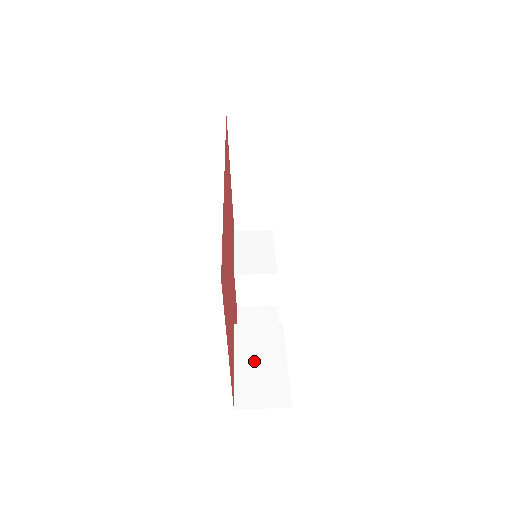
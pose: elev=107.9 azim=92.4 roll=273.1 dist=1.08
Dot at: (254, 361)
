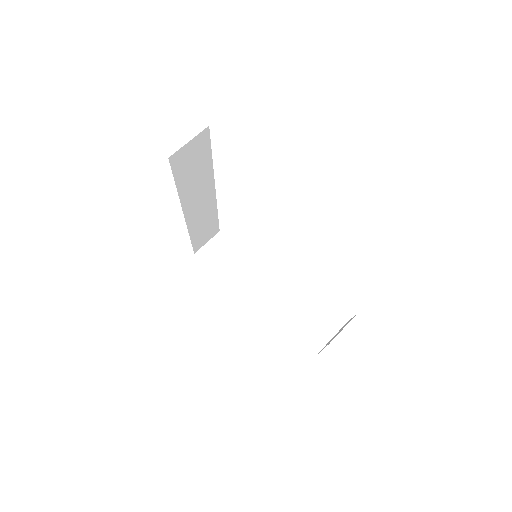
Dot at: occluded
